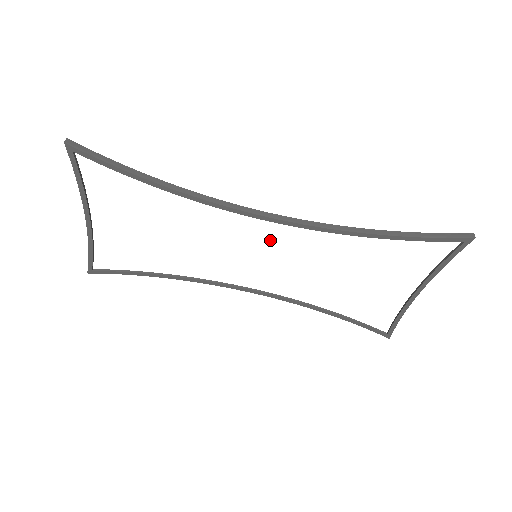
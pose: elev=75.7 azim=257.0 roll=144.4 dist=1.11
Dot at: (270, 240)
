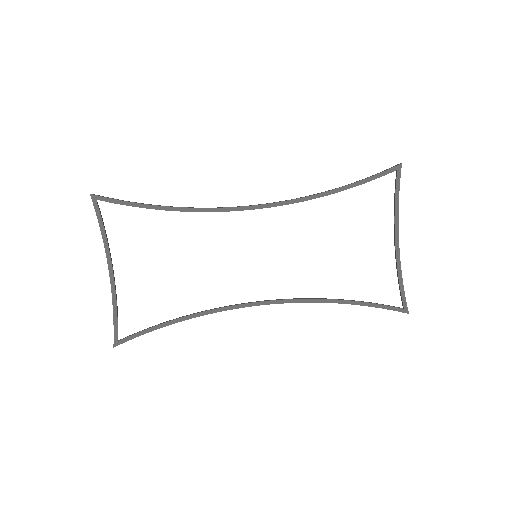
Dot at: (261, 232)
